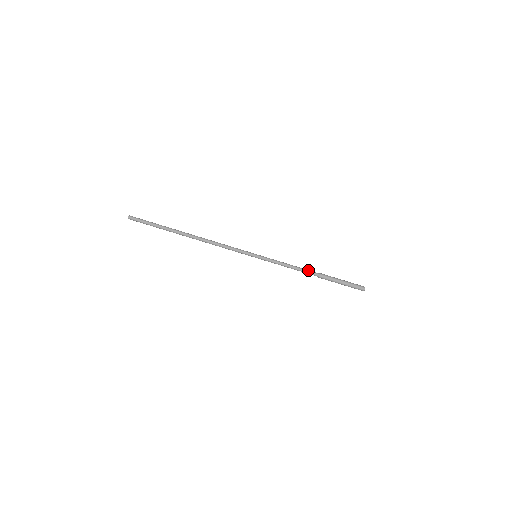
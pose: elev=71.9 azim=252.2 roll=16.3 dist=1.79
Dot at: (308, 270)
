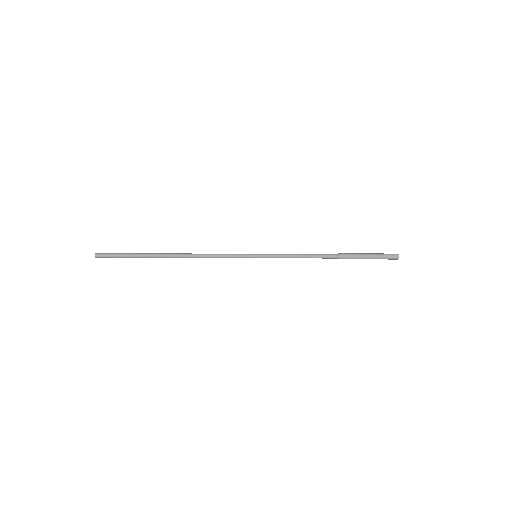
Dot at: (323, 258)
